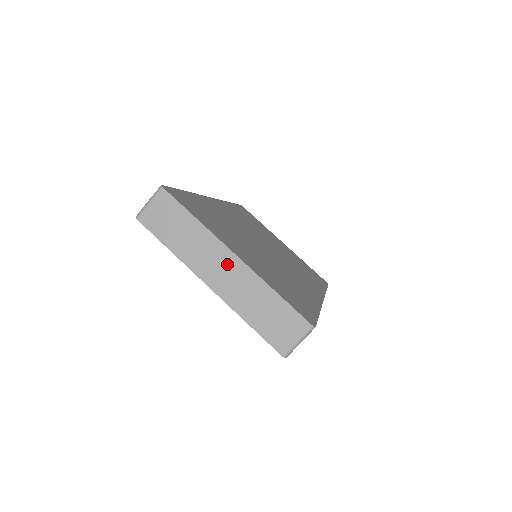
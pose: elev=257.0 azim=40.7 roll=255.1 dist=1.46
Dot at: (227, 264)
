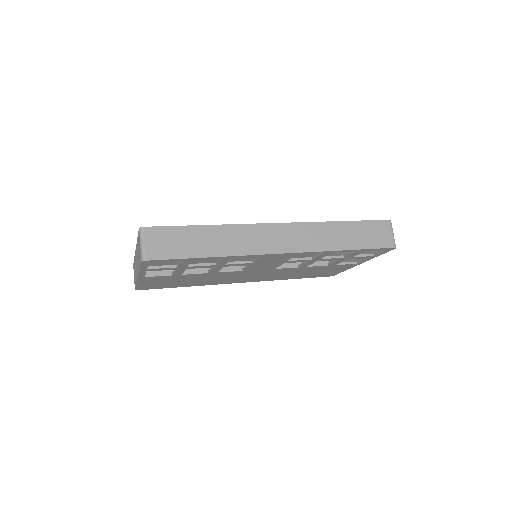
Dot at: (136, 258)
